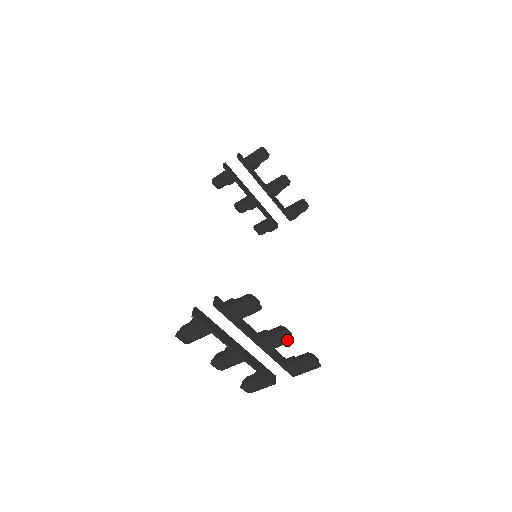
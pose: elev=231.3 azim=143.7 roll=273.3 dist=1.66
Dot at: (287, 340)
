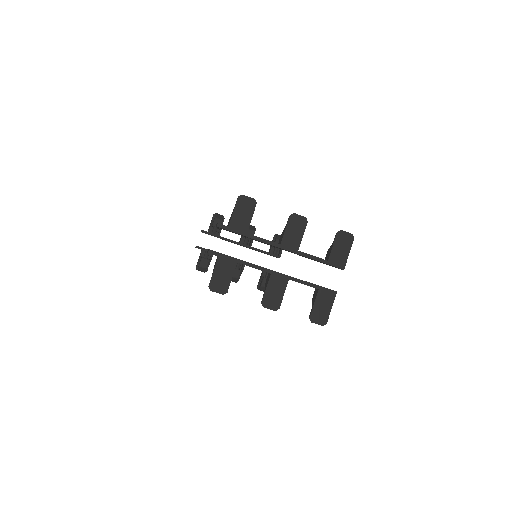
Dot at: (302, 224)
